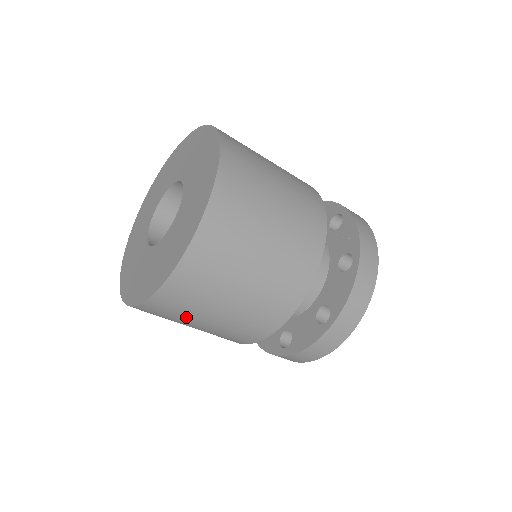
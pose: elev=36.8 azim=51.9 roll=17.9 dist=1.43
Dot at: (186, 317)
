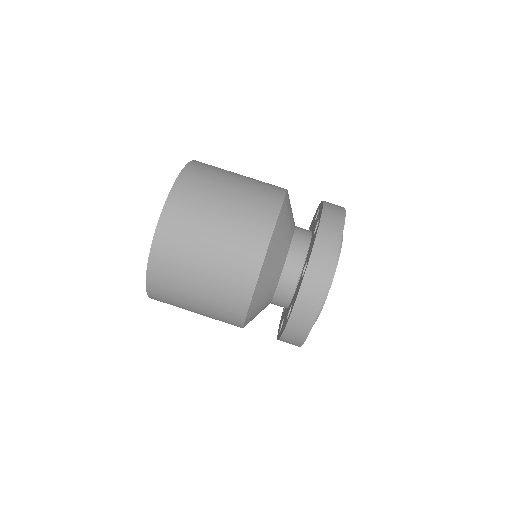
Dot at: (182, 281)
